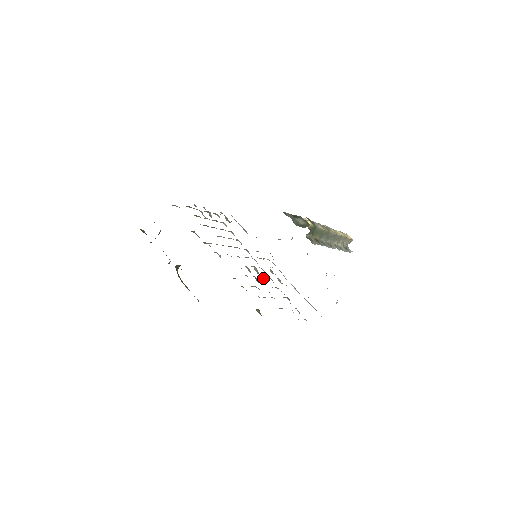
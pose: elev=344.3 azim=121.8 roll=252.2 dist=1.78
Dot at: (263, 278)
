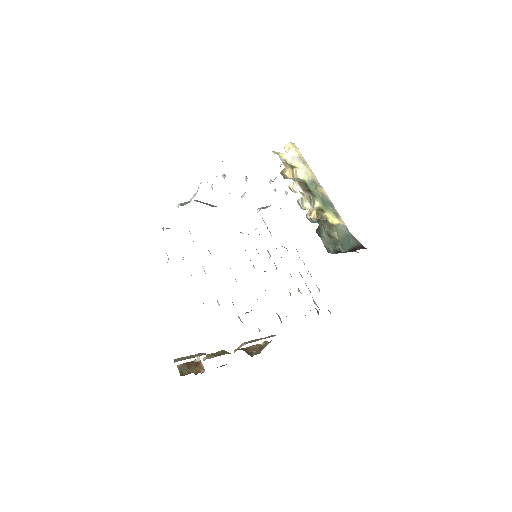
Dot at: occluded
